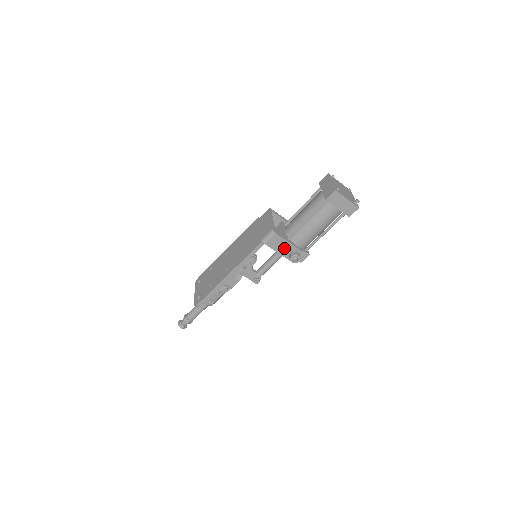
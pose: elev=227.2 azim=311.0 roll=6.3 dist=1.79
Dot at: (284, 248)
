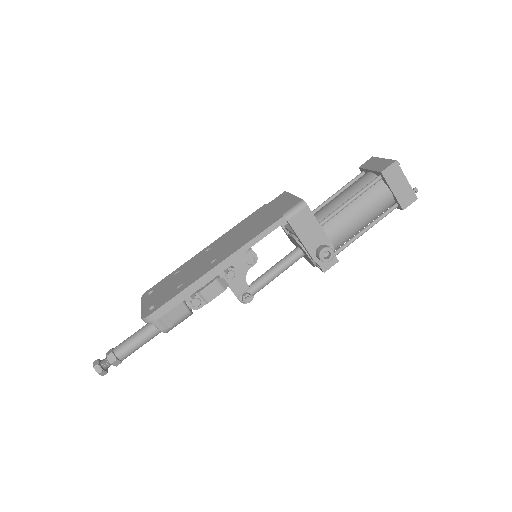
Dot at: (312, 235)
